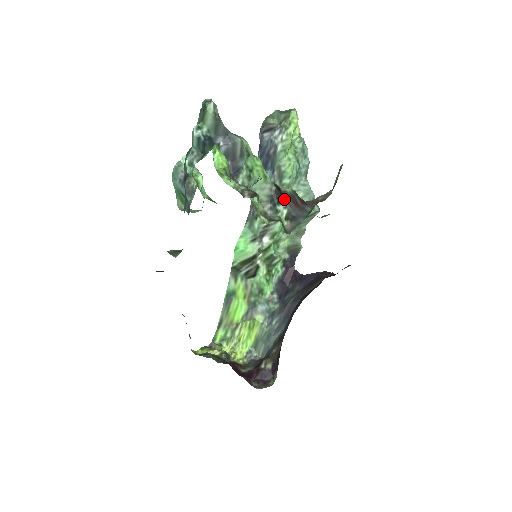
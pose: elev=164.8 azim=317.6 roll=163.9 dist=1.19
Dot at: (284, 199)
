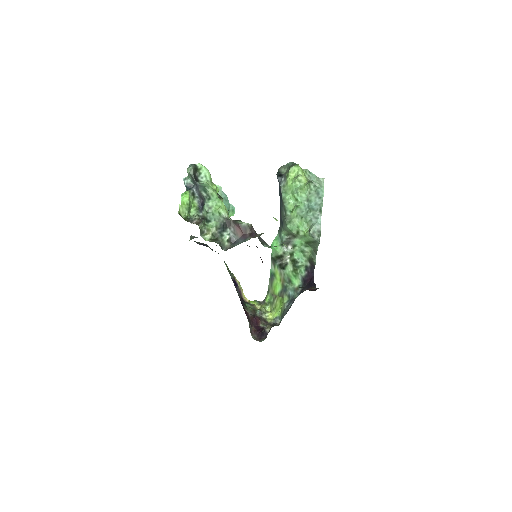
Dot at: (230, 229)
